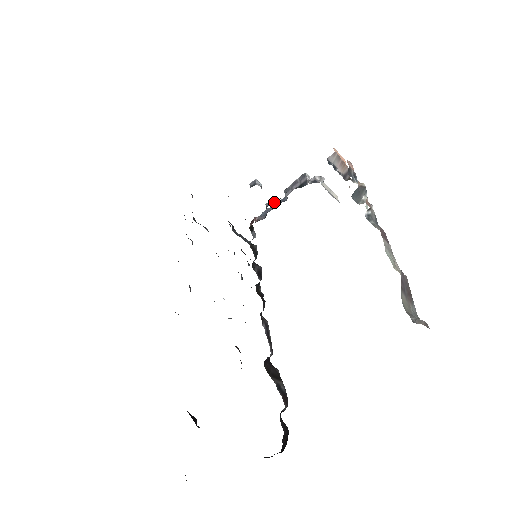
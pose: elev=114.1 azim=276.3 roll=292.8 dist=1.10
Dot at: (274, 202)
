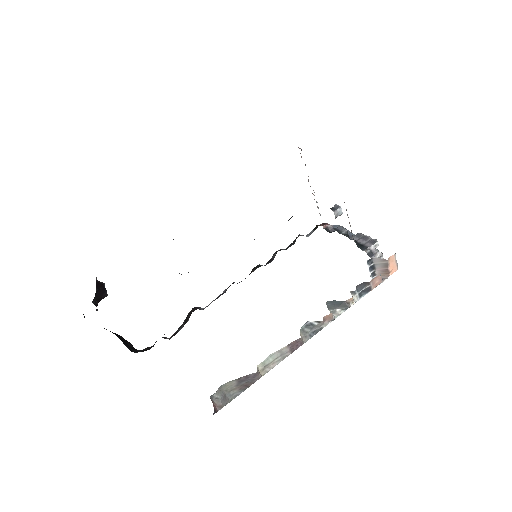
Dot at: (340, 232)
